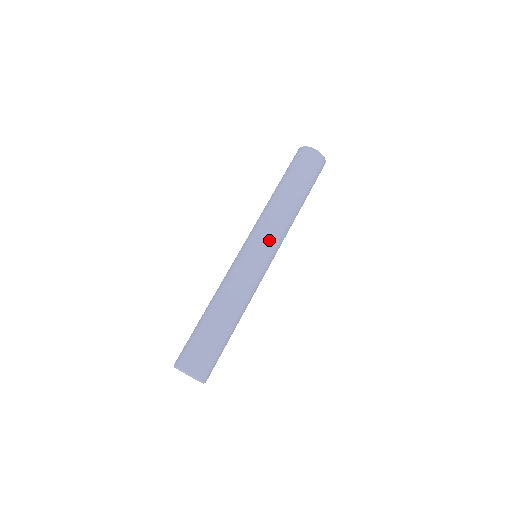
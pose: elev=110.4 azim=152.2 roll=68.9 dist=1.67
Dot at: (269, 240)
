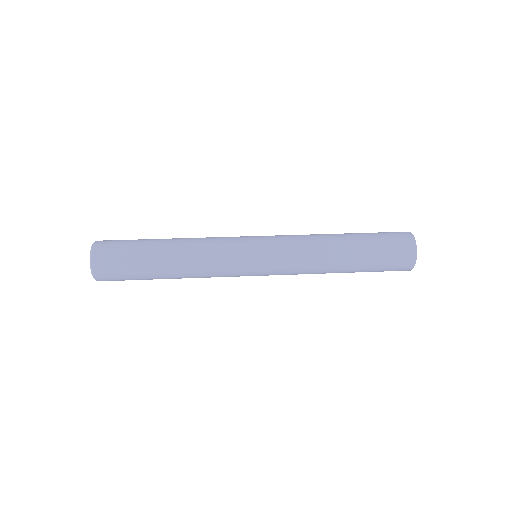
Dot at: (277, 261)
